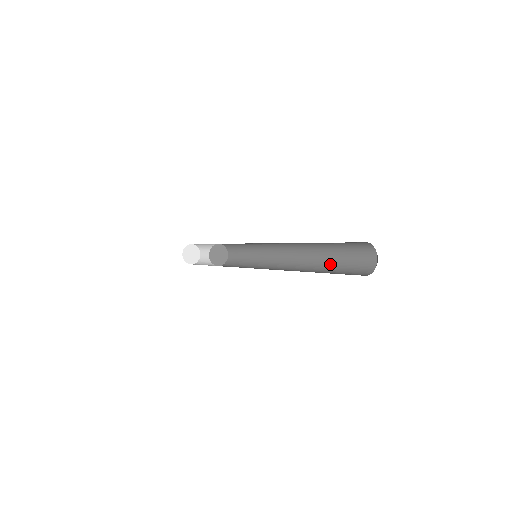
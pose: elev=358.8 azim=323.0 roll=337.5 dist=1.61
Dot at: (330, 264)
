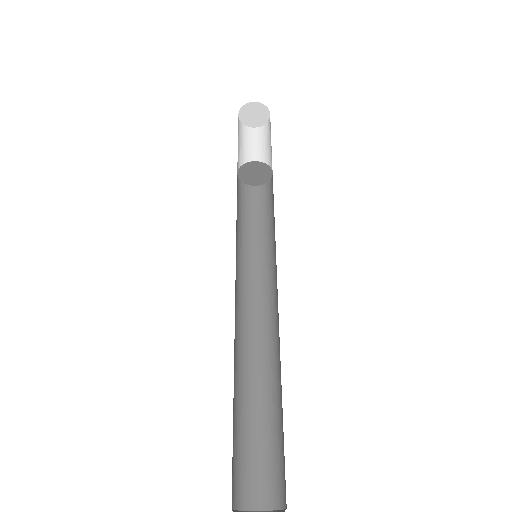
Dot at: occluded
